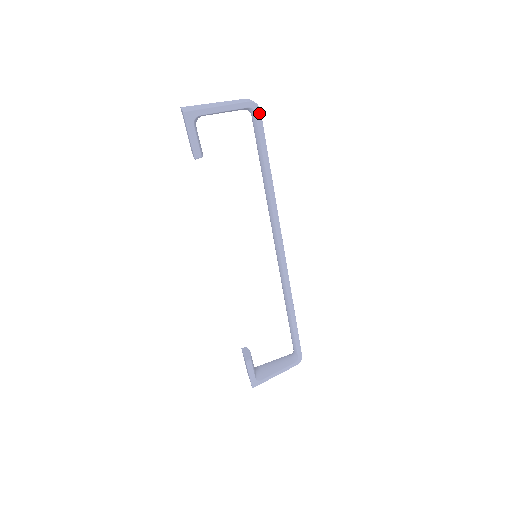
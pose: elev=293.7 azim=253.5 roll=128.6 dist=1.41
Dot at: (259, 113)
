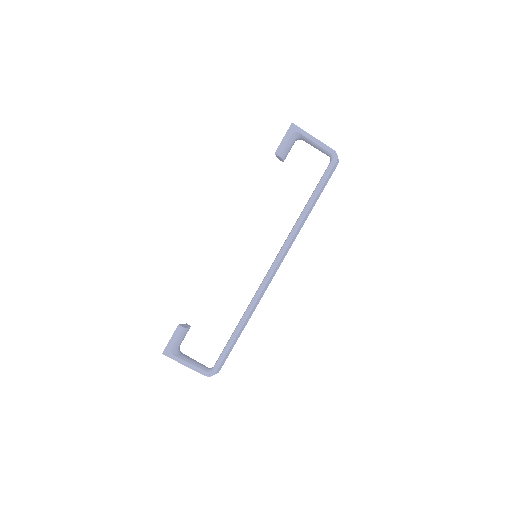
Dot at: (334, 162)
